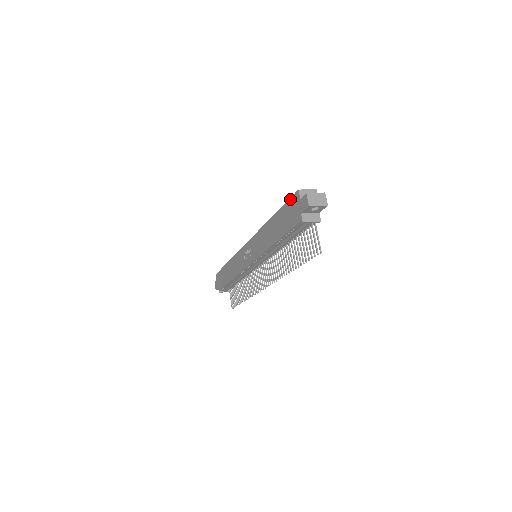
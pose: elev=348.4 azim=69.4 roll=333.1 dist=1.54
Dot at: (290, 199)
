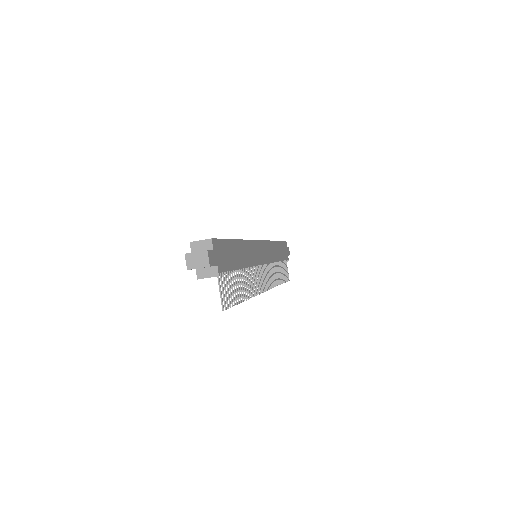
Dot at: occluded
